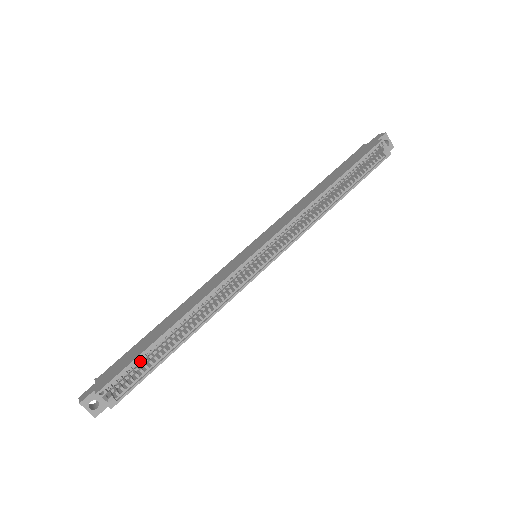
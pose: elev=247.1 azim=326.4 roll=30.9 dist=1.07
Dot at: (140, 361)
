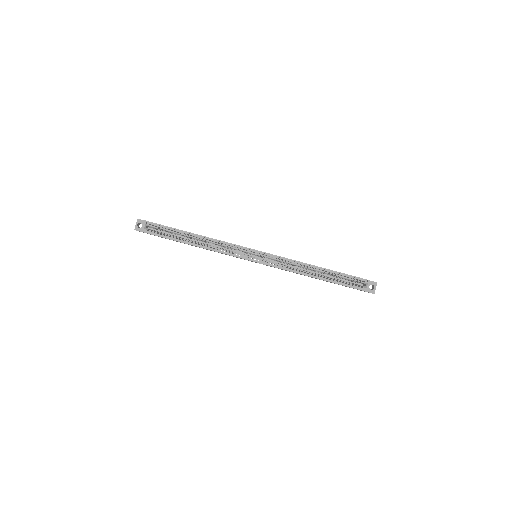
Dot at: (170, 230)
